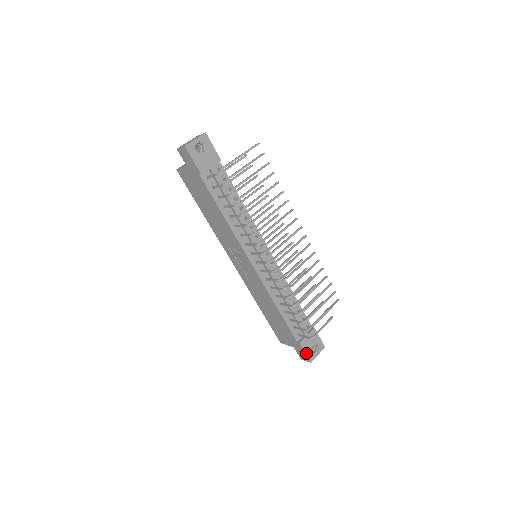
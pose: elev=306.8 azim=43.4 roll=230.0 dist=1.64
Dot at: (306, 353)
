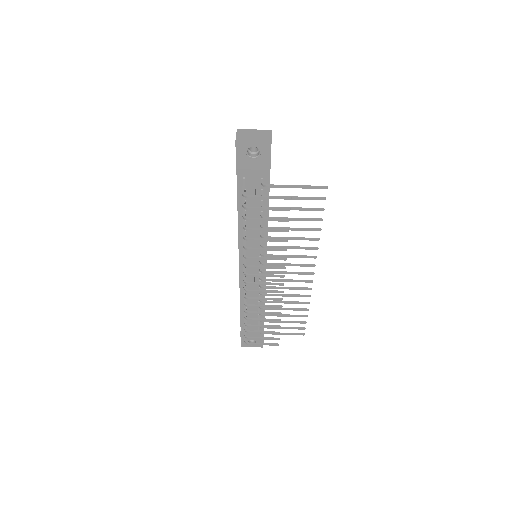
Dot at: (242, 340)
